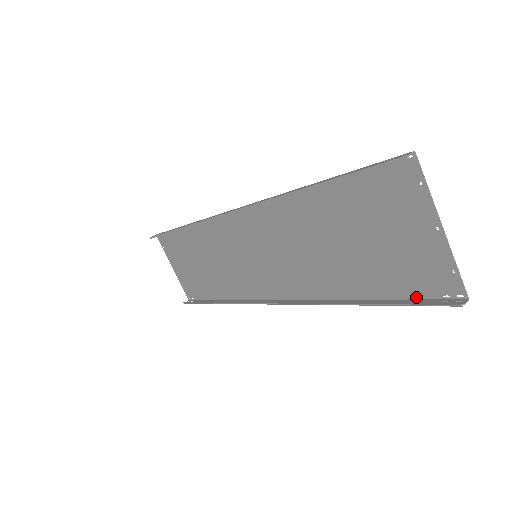
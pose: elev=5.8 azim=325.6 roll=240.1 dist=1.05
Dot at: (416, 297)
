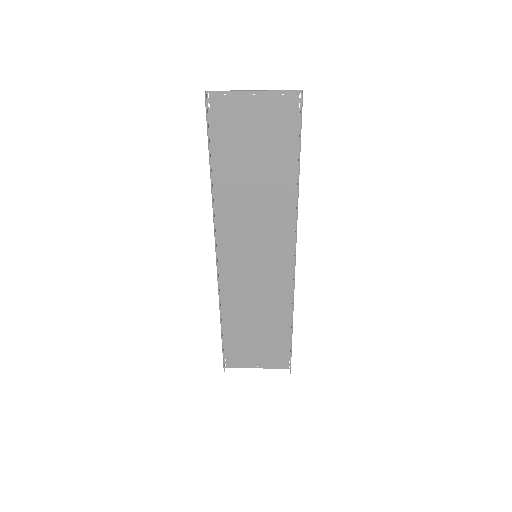
Dot at: (299, 128)
